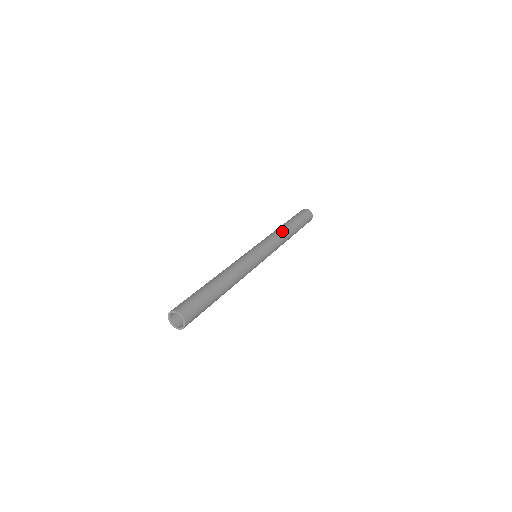
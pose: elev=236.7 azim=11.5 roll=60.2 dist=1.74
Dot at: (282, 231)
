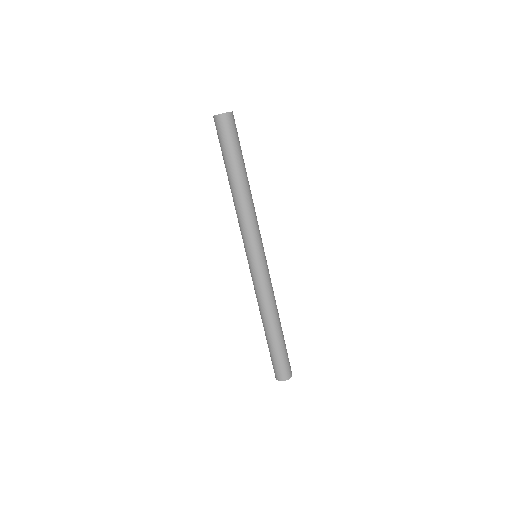
Dot at: (252, 199)
